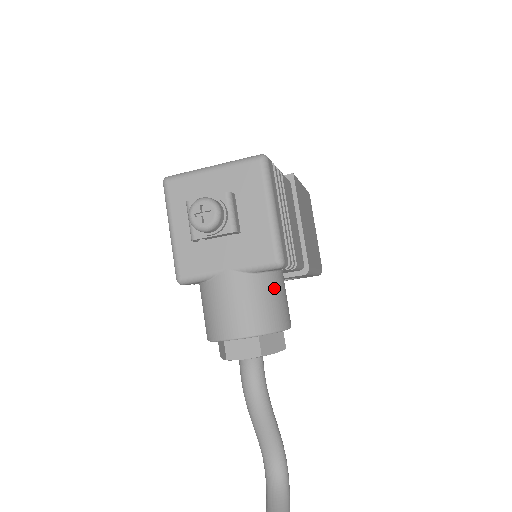
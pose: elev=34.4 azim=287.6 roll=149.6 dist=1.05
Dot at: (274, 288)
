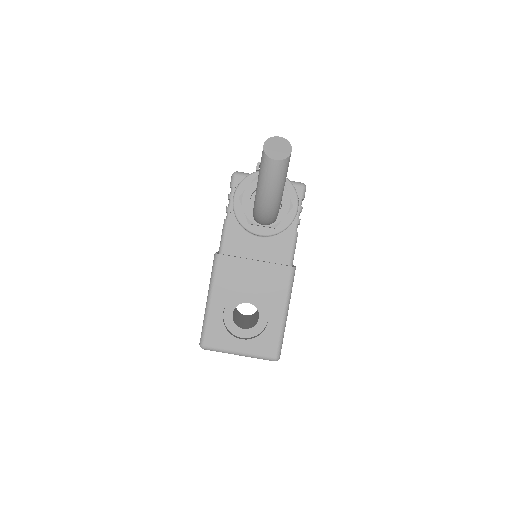
Dot at: occluded
